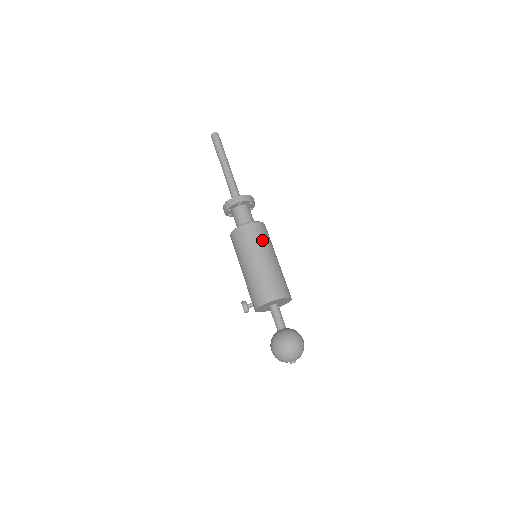
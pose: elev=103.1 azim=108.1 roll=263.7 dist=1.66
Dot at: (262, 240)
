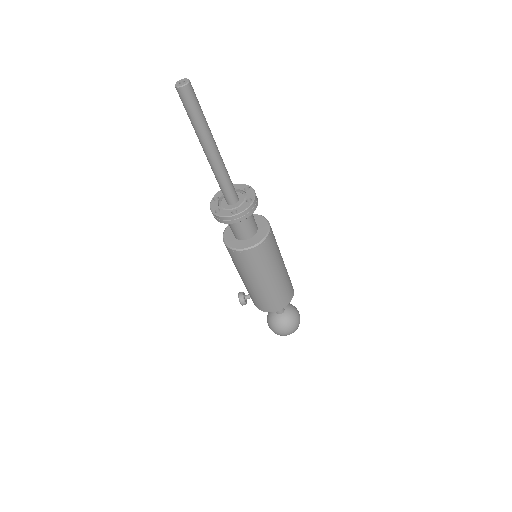
Dot at: (268, 261)
